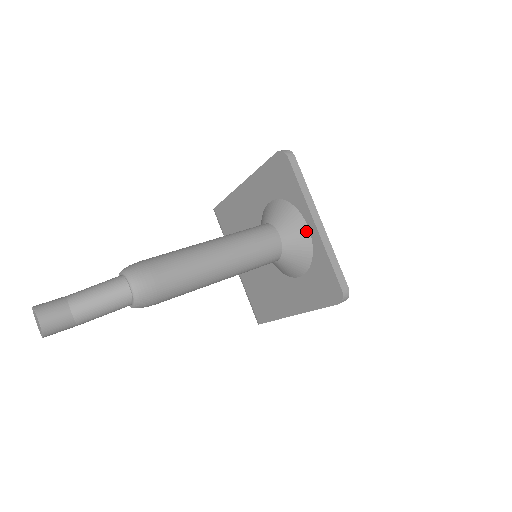
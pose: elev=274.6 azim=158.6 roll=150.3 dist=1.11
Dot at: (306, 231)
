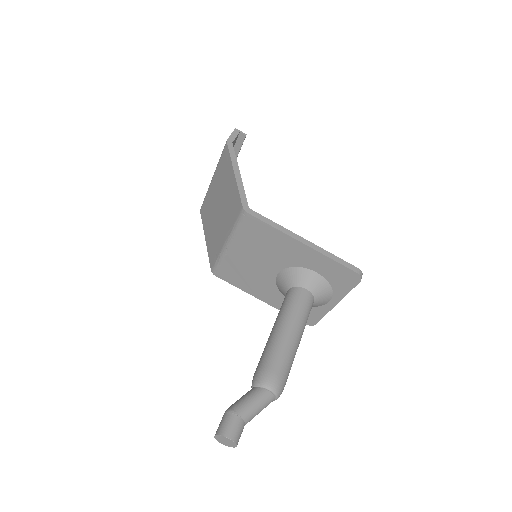
Dot at: (326, 303)
